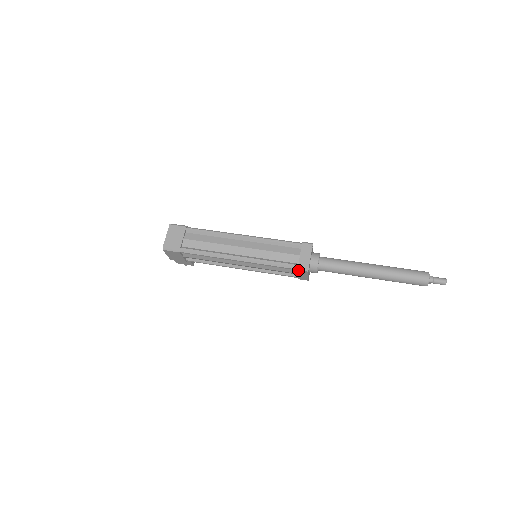
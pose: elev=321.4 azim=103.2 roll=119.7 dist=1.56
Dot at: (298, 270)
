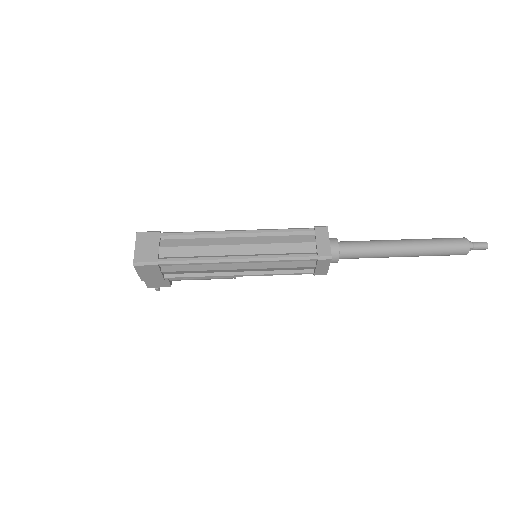
Dot at: (318, 260)
